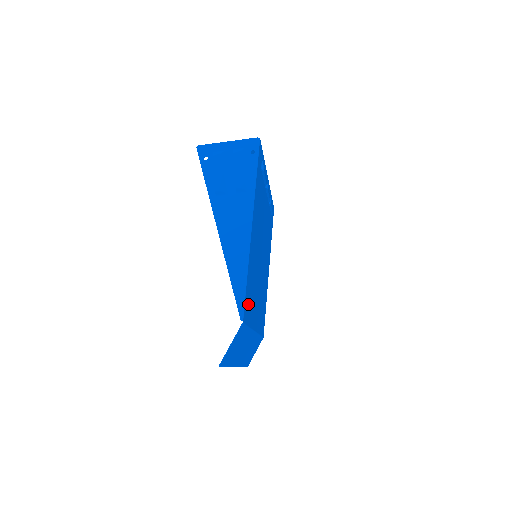
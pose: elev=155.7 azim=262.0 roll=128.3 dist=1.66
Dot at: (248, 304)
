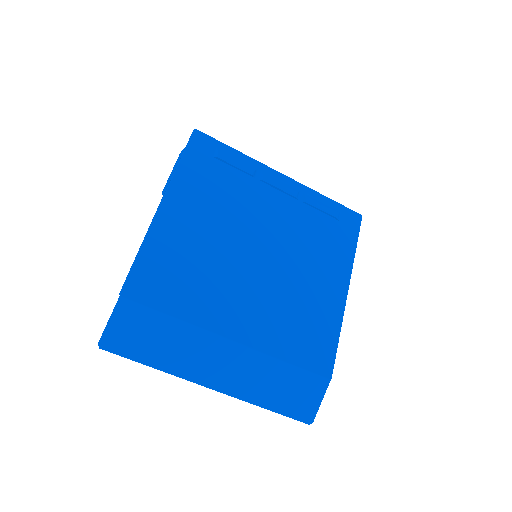
Dot at: (158, 285)
